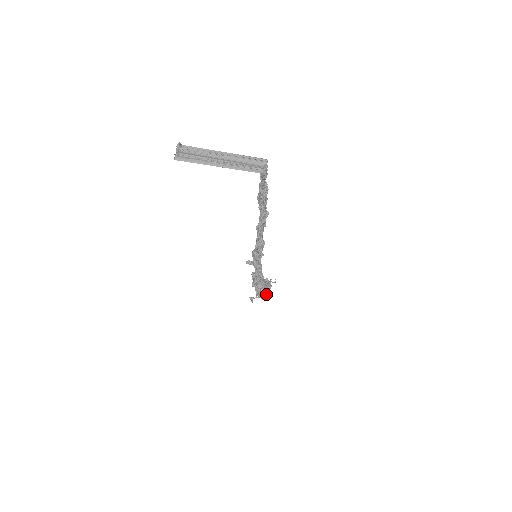
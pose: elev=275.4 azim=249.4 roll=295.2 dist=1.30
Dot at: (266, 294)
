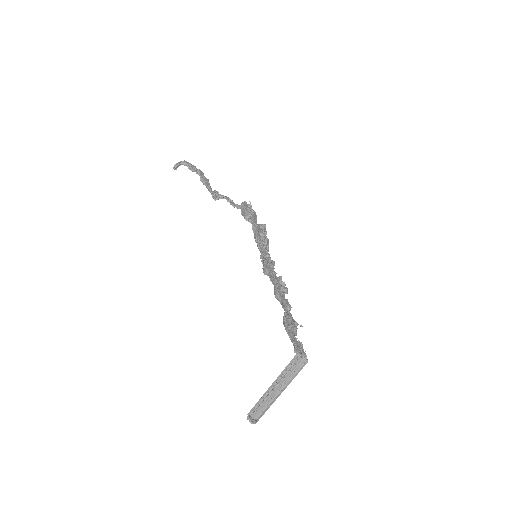
Dot at: (254, 214)
